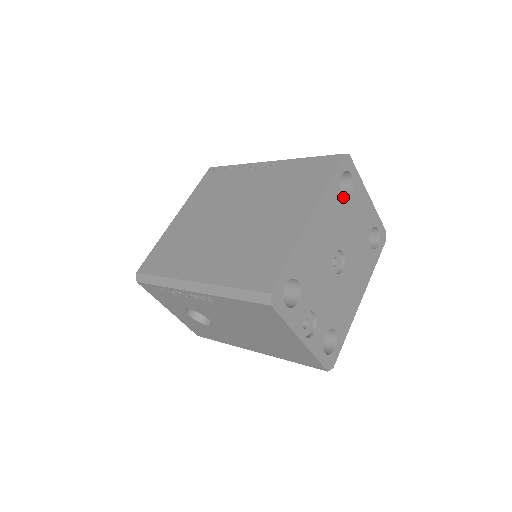
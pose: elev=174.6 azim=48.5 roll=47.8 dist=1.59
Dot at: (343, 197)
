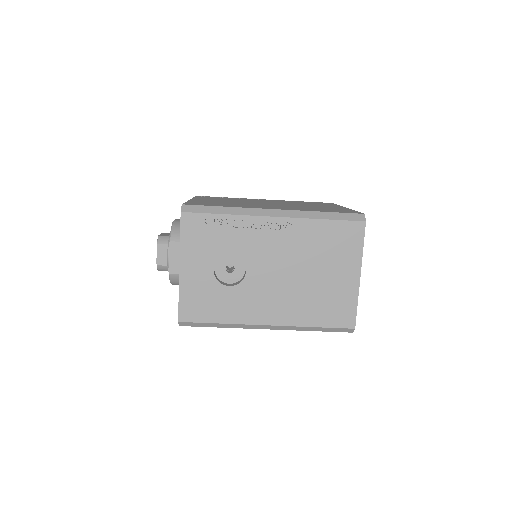
Dot at: occluded
